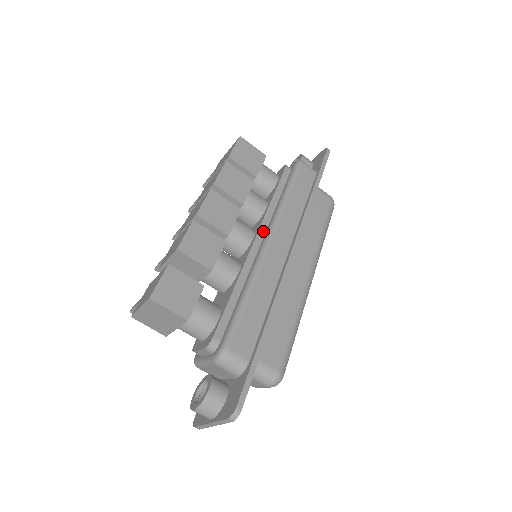
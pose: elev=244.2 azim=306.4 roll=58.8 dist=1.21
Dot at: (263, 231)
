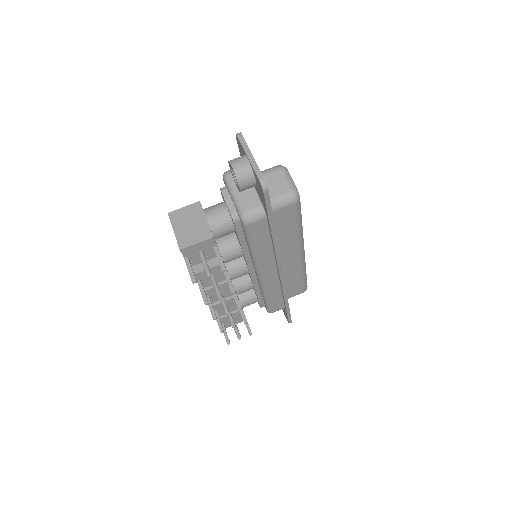
Dot at: occluded
